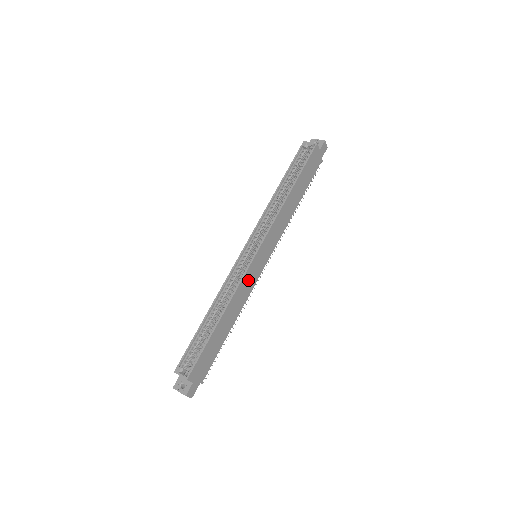
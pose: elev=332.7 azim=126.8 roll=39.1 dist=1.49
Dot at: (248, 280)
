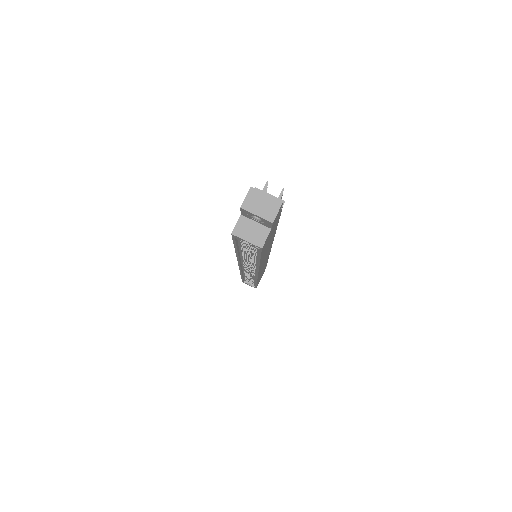
Dot at: occluded
